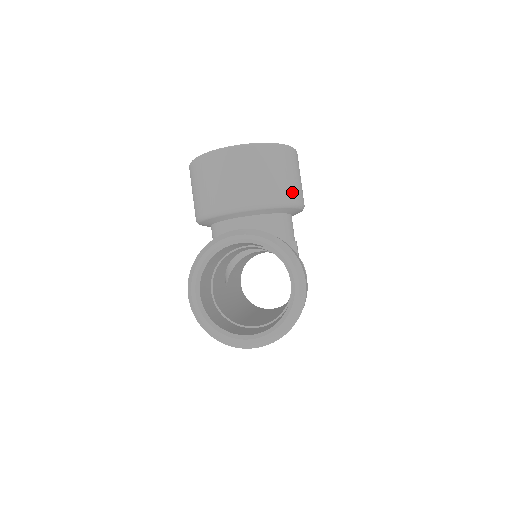
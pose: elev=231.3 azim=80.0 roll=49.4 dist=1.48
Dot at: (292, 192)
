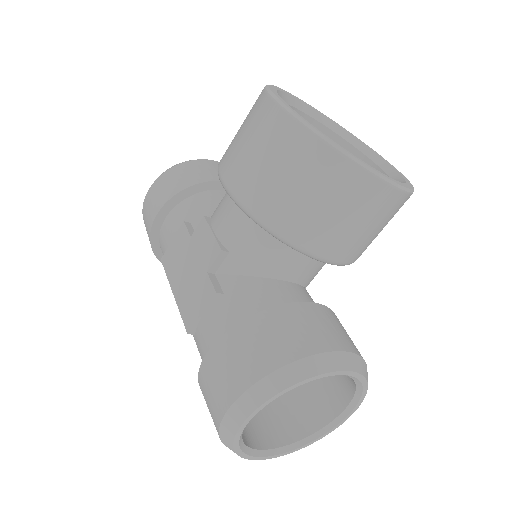
Dot at: occluded
